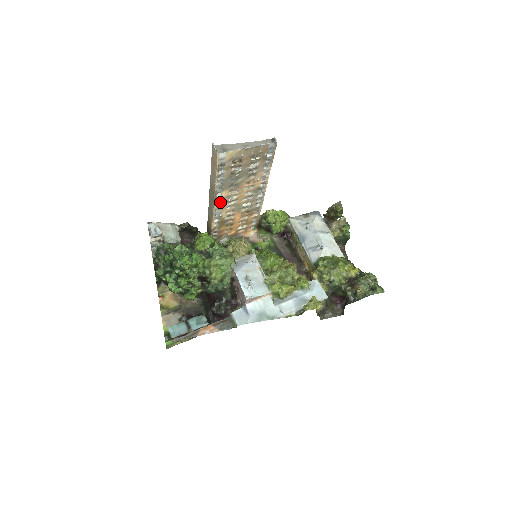
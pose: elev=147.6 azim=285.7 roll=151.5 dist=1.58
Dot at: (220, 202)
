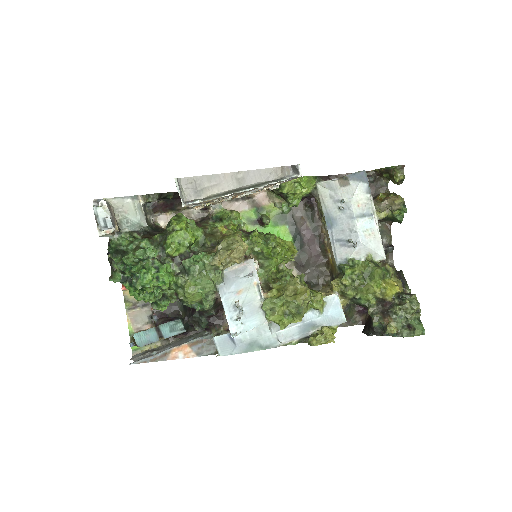
Dot at: occluded
